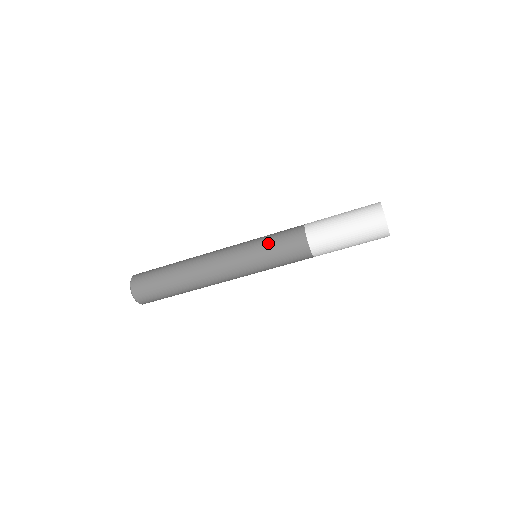
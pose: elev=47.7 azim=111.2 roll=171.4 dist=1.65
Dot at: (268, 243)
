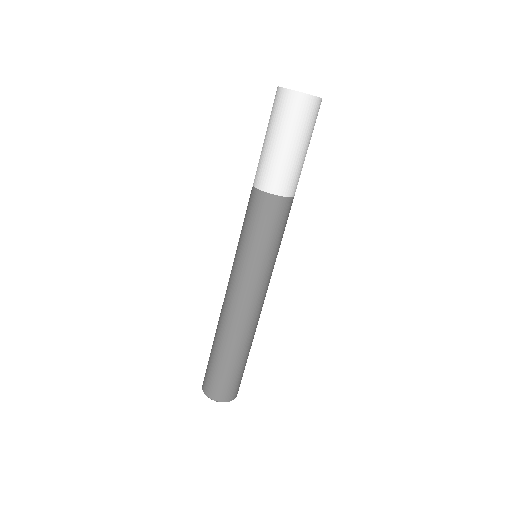
Dot at: (249, 237)
